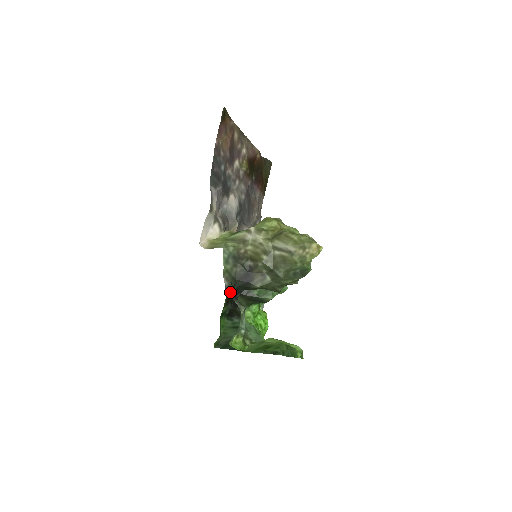
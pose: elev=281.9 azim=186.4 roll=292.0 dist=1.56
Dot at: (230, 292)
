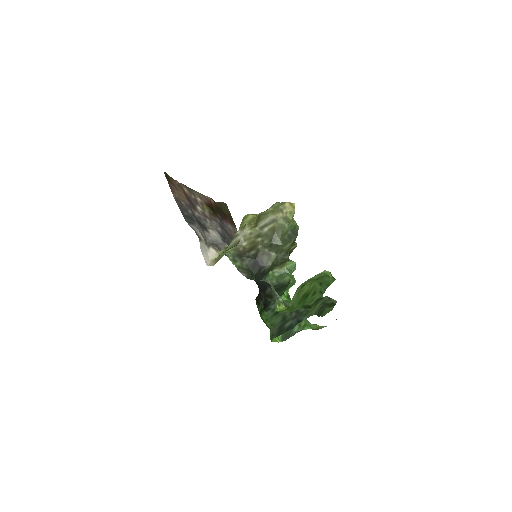
Dot at: (251, 279)
